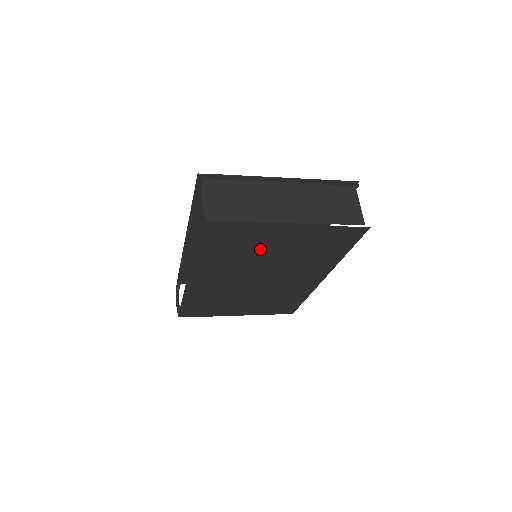
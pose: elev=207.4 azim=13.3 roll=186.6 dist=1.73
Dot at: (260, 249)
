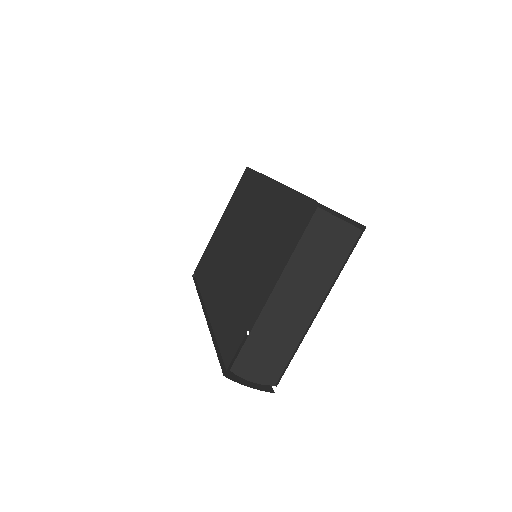
Dot at: occluded
